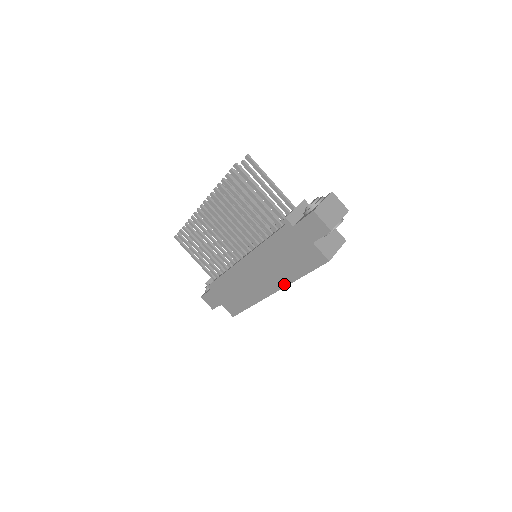
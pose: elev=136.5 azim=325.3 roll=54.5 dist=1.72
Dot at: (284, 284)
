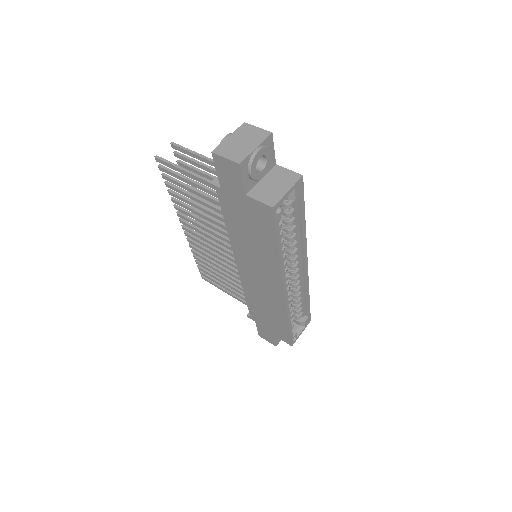
Dot at: (279, 272)
